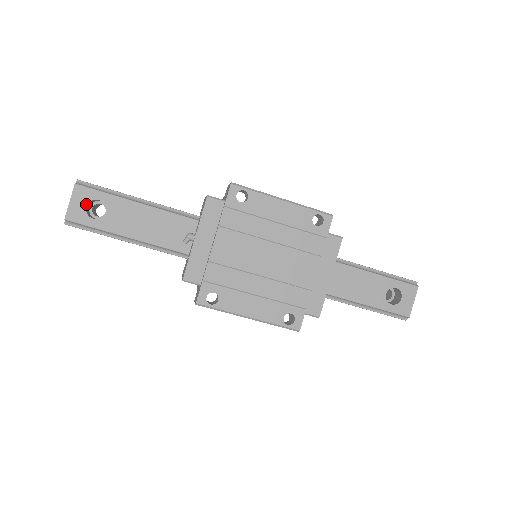
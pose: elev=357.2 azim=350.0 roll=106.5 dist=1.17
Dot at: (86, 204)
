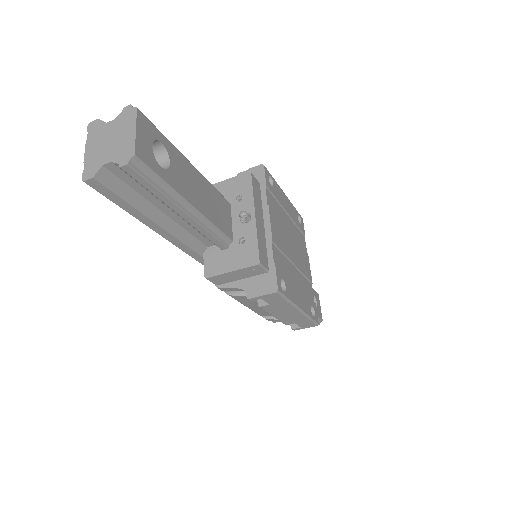
Dot at: (151, 142)
